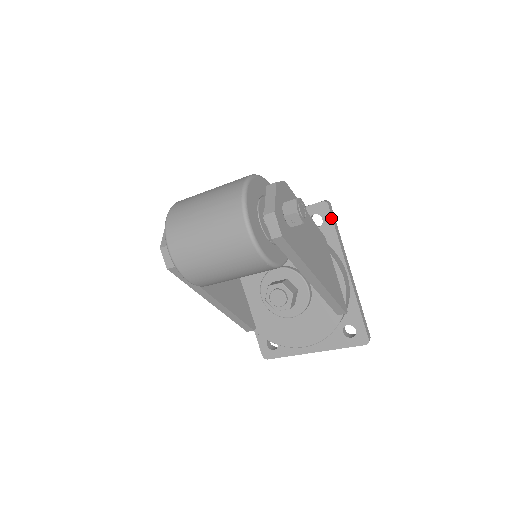
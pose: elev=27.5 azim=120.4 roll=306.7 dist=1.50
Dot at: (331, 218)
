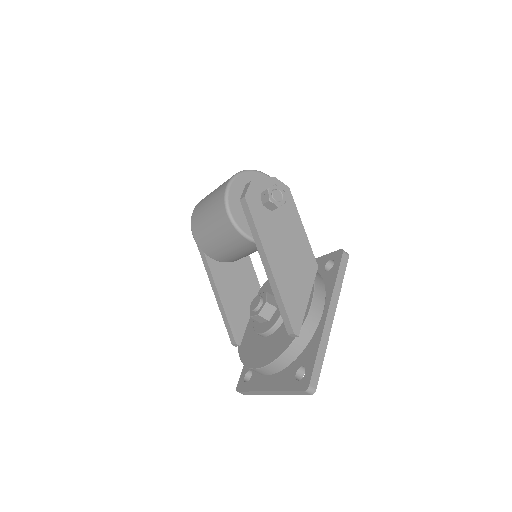
Dot at: (339, 263)
